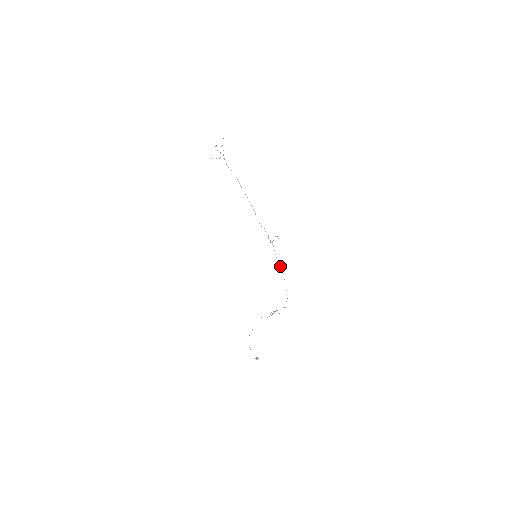
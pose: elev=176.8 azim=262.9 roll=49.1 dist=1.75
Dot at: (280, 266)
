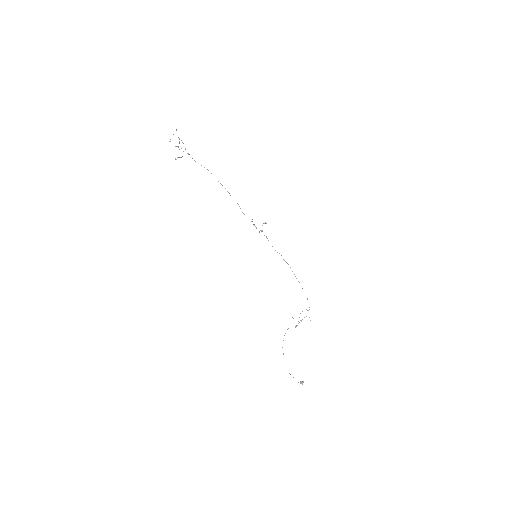
Dot at: (283, 259)
